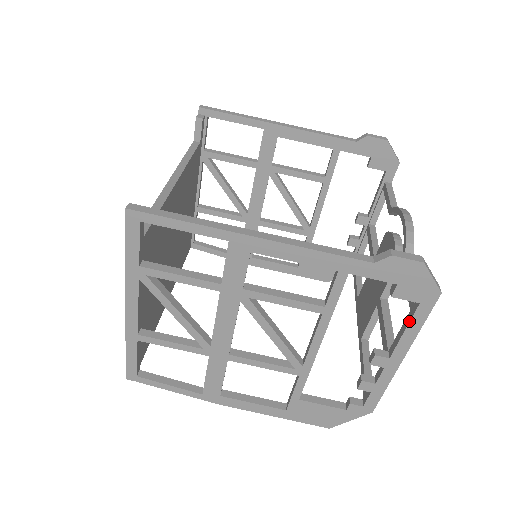
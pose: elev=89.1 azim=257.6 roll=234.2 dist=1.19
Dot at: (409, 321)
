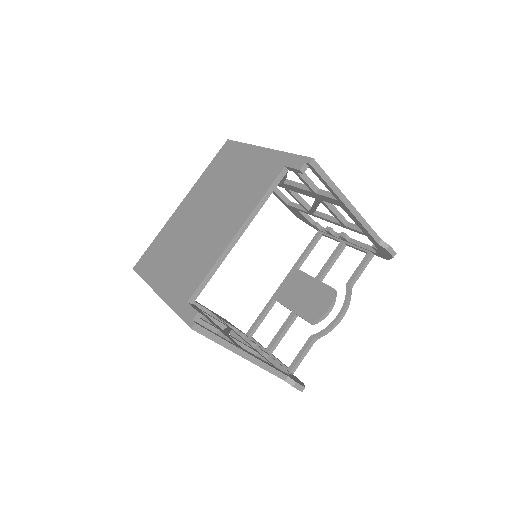
Dot at: occluded
